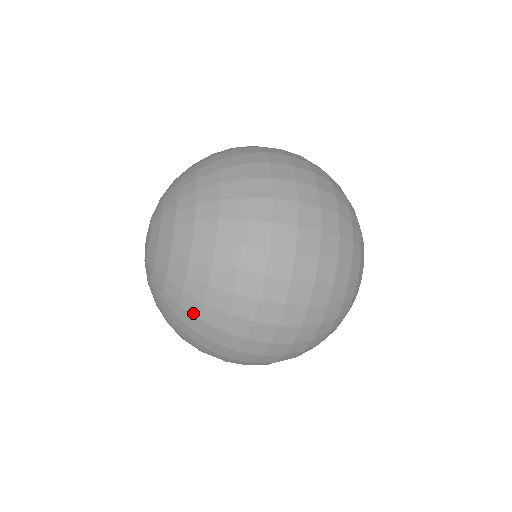
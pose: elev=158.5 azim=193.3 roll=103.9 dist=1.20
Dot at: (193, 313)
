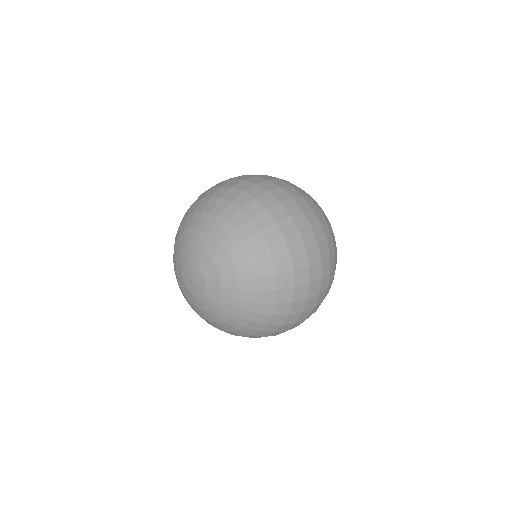
Dot at: (256, 329)
